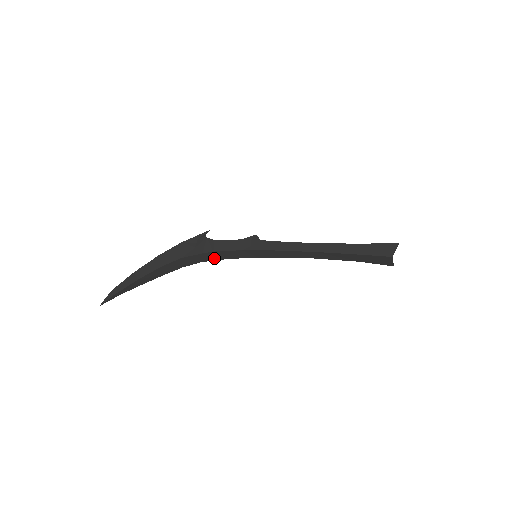
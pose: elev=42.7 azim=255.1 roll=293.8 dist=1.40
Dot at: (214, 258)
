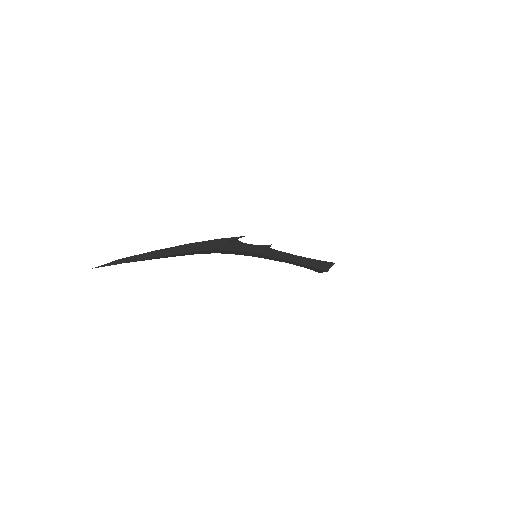
Dot at: (228, 253)
